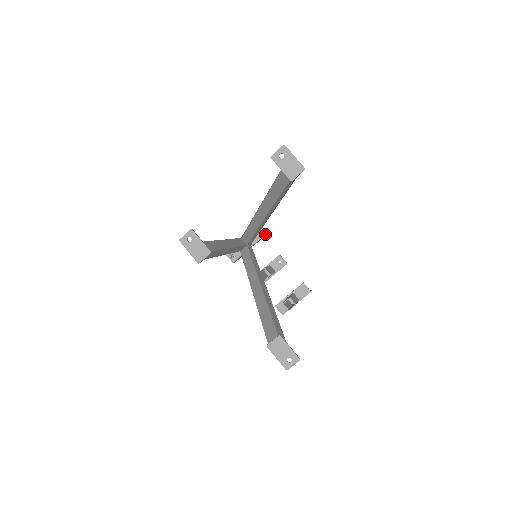
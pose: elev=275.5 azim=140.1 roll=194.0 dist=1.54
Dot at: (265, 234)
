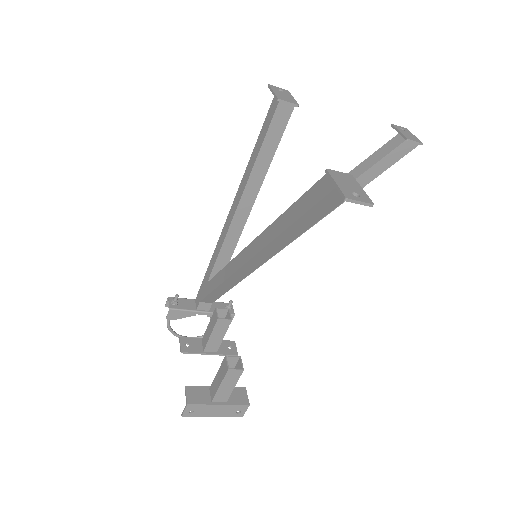
Dot at: (231, 314)
